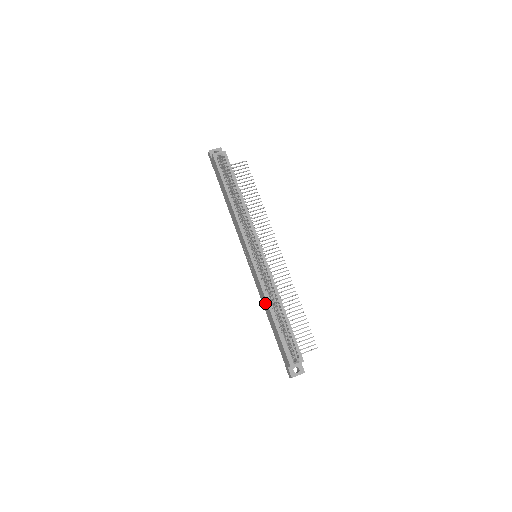
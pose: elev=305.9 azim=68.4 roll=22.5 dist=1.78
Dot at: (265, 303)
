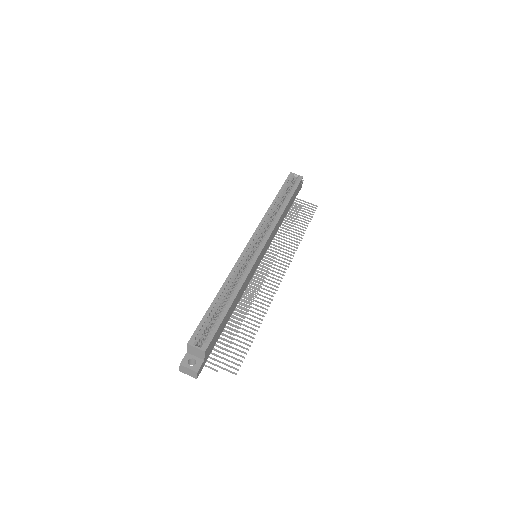
Dot at: occluded
